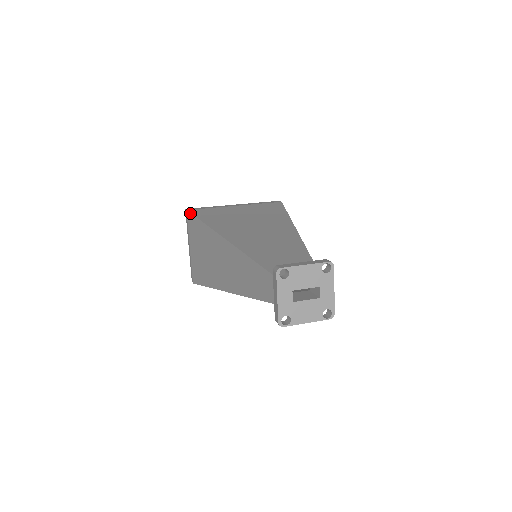
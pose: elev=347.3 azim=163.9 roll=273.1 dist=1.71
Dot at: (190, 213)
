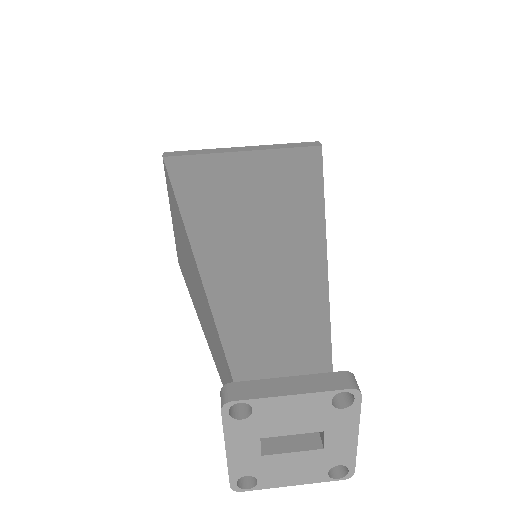
Dot at: (164, 164)
